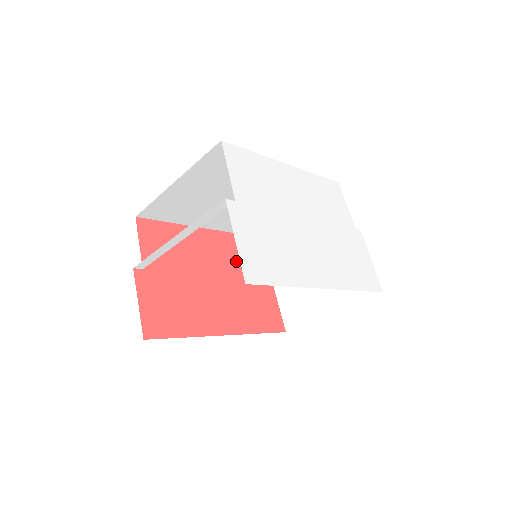
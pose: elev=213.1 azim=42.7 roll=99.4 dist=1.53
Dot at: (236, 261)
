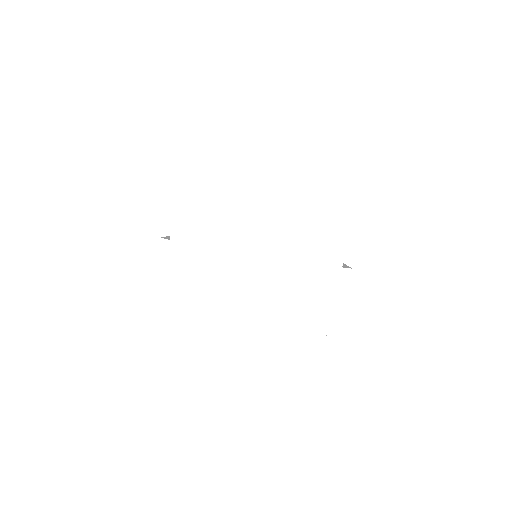
Dot at: occluded
